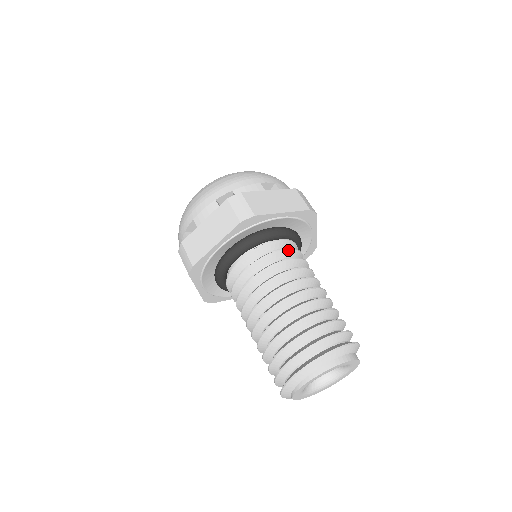
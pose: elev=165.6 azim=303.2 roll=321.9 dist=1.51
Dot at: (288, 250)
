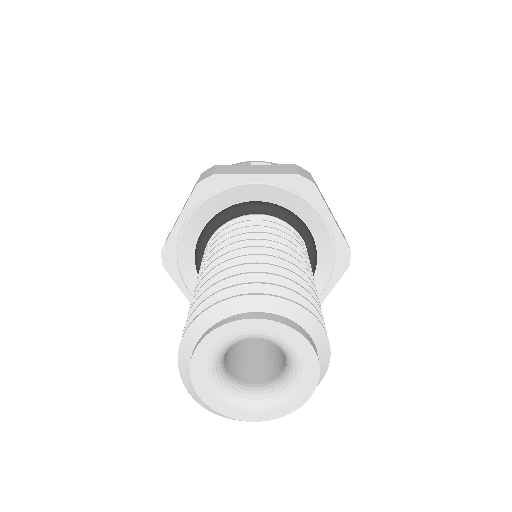
Dot at: (264, 222)
